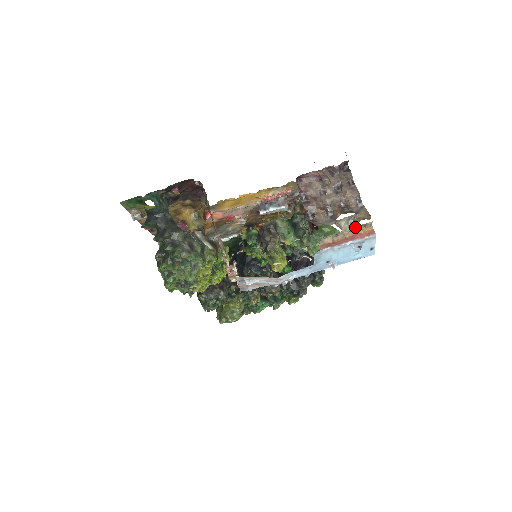
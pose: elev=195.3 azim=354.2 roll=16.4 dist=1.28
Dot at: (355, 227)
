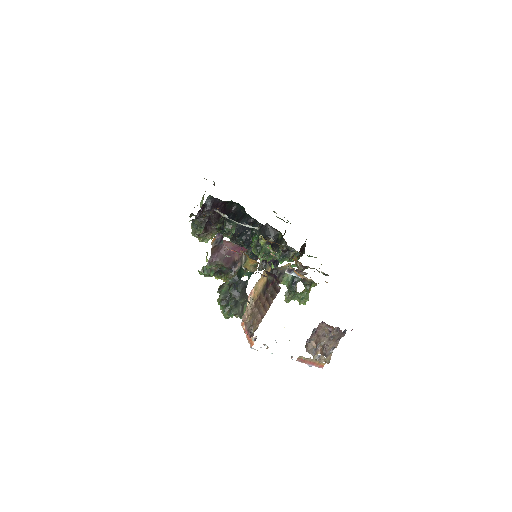
Dot at: (319, 361)
